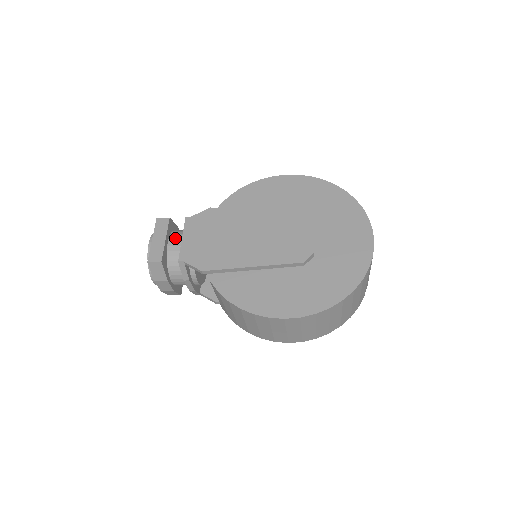
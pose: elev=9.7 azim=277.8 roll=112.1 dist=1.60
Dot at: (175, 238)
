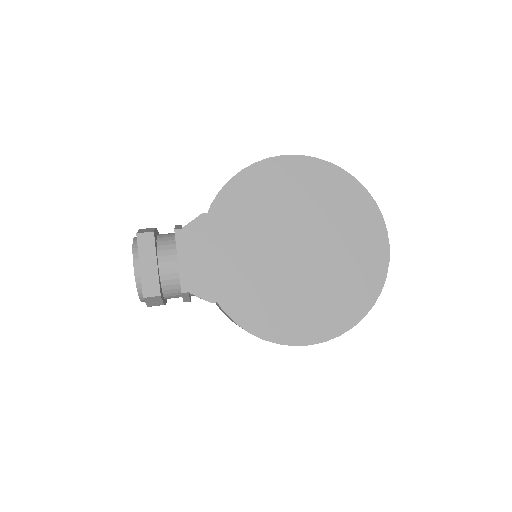
Dot at: (165, 256)
